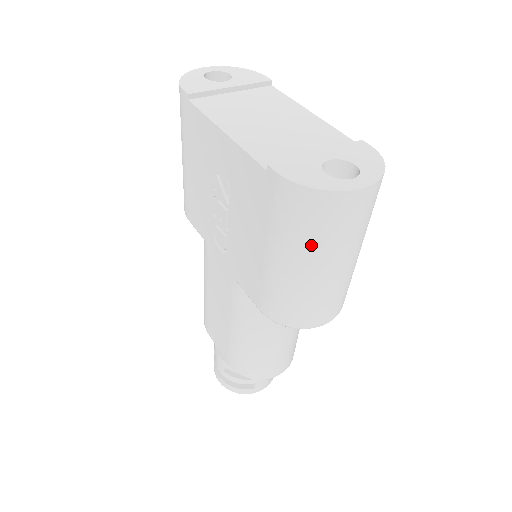
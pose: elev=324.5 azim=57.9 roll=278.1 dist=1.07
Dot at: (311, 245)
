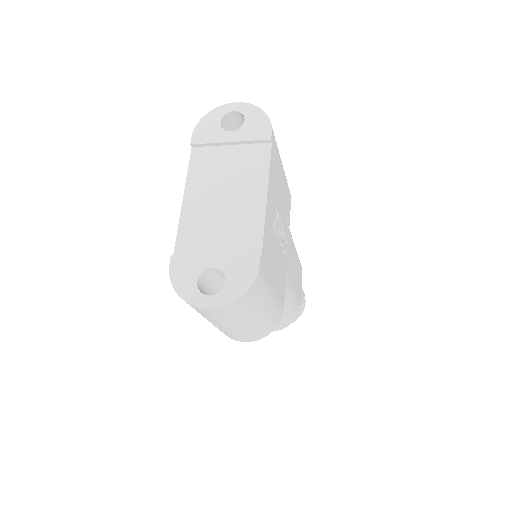
Dot at: occluded
